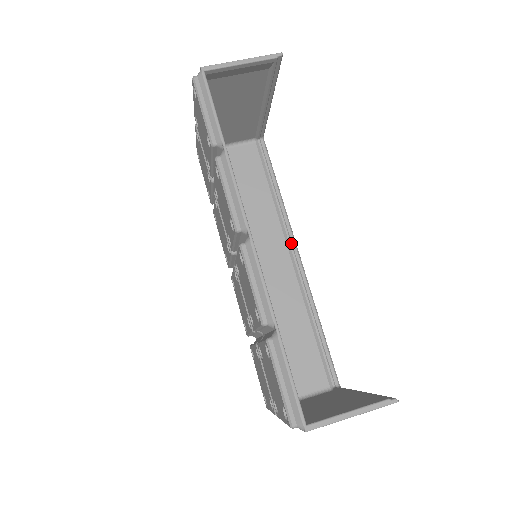
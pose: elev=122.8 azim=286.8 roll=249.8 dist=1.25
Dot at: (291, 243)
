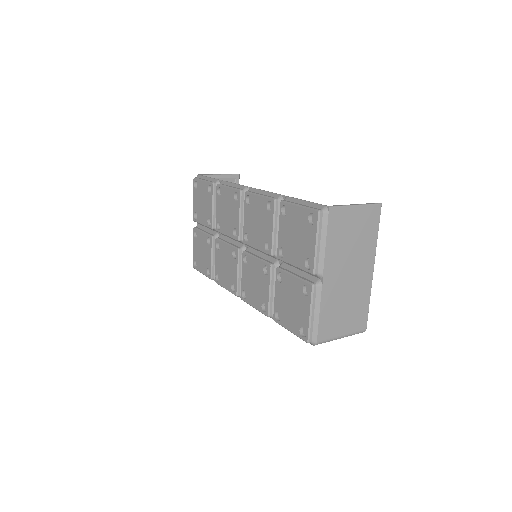
Dot at: occluded
